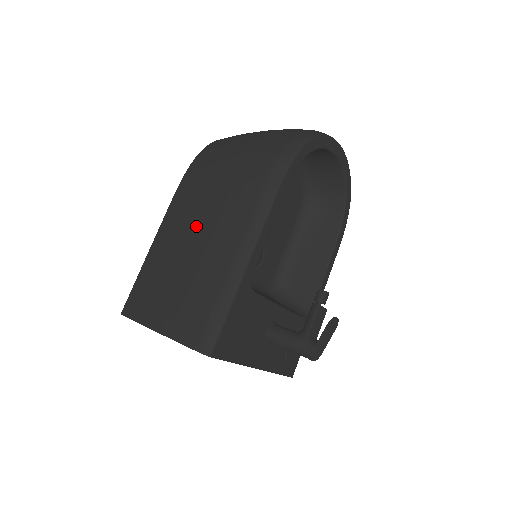
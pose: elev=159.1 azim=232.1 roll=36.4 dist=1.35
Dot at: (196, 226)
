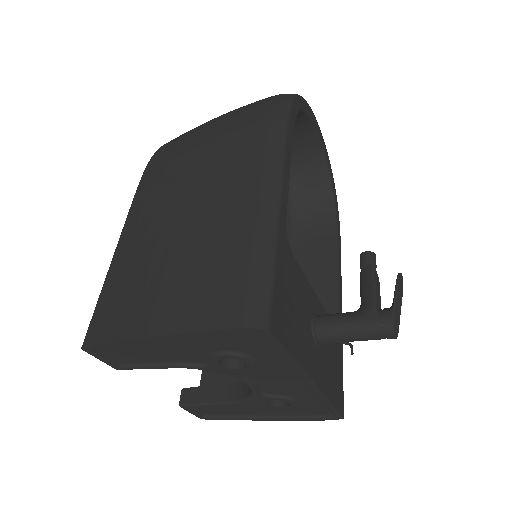
Dot at: (184, 197)
